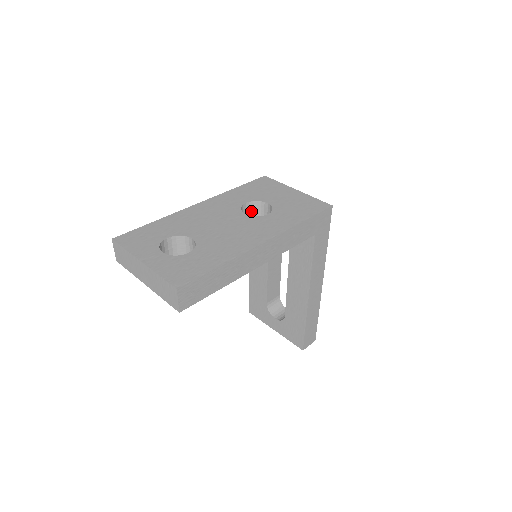
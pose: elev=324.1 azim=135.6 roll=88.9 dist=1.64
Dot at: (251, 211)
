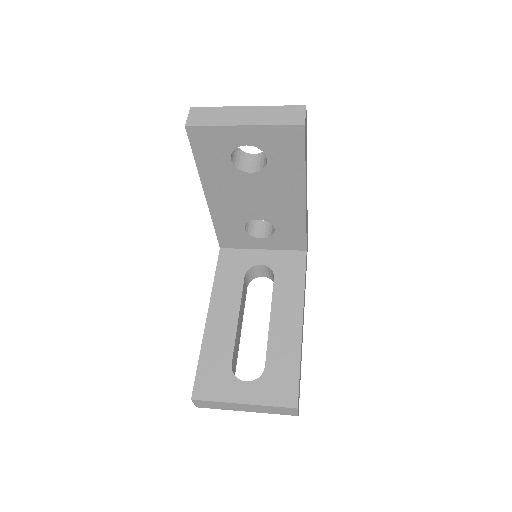
Dot at: (248, 223)
